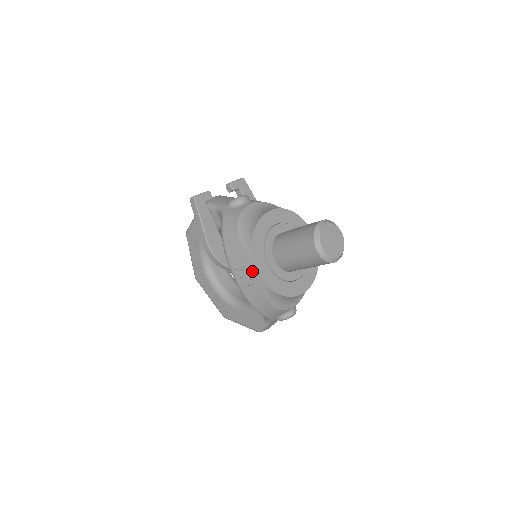
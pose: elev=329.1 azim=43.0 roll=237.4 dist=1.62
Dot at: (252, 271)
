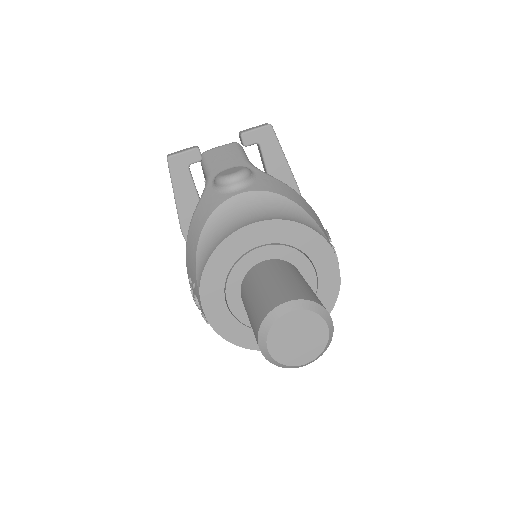
Dot at: (201, 308)
